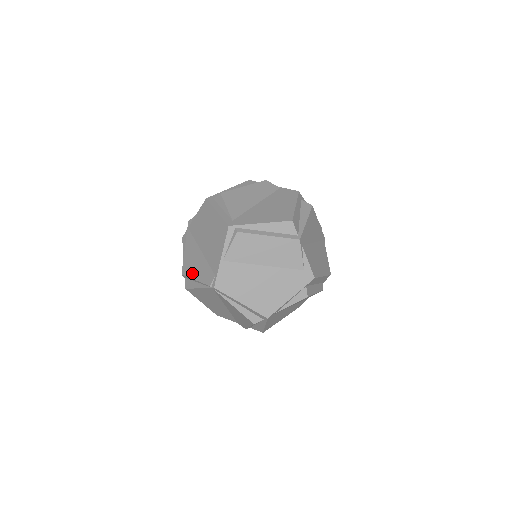
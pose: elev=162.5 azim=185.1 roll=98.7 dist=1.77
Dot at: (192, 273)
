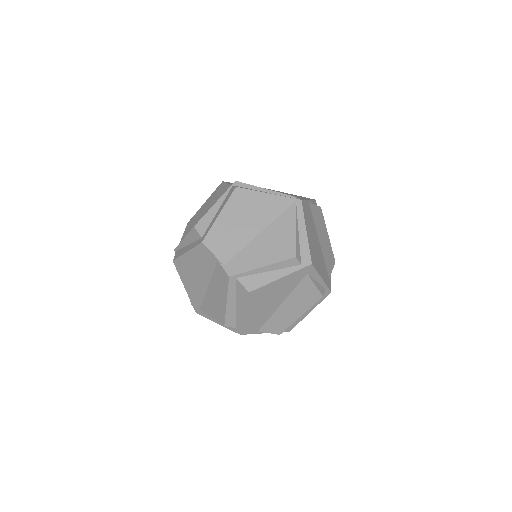
Dot at: occluded
